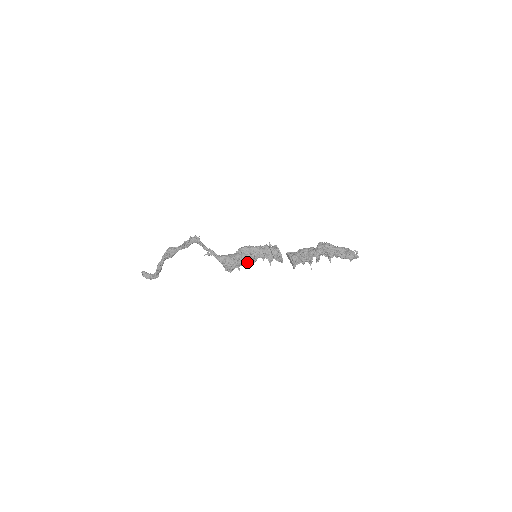
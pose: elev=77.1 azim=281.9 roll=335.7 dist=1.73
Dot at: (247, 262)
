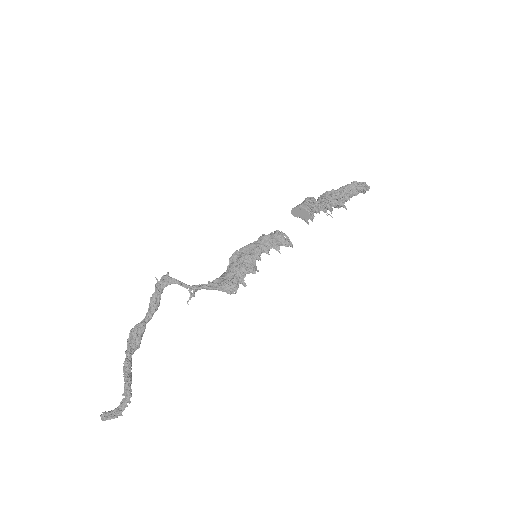
Dot at: (250, 265)
